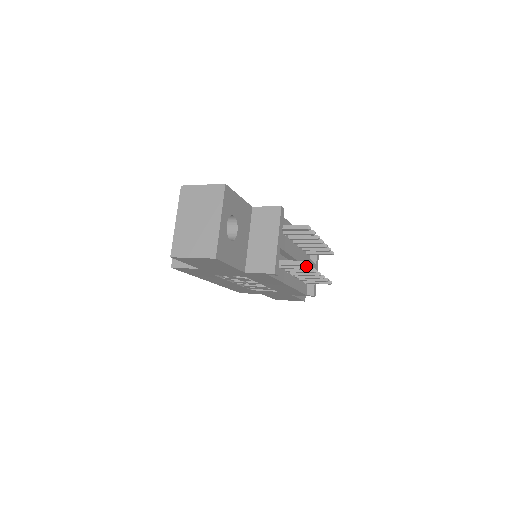
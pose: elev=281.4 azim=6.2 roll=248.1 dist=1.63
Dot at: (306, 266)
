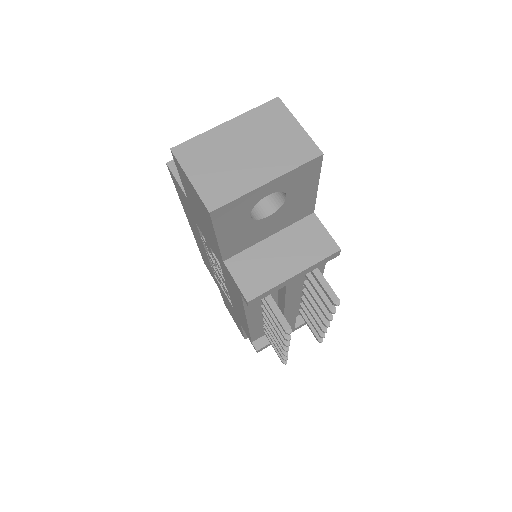
Dot at: occluded
